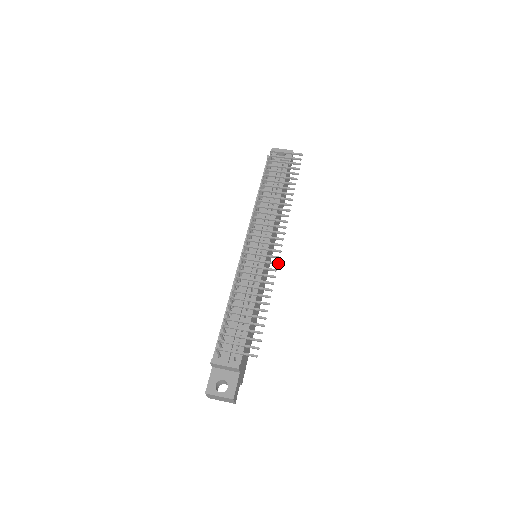
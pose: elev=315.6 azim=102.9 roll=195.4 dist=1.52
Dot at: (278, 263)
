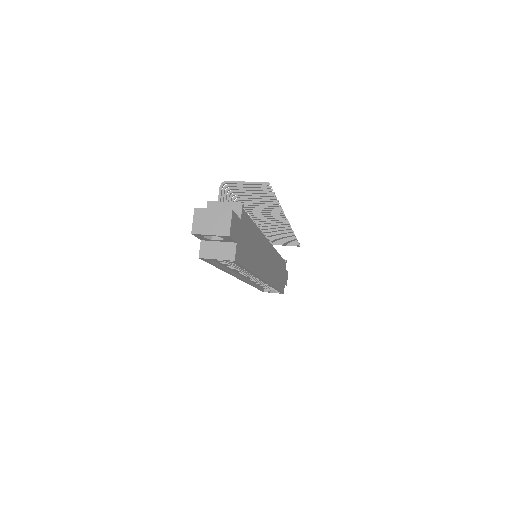
Dot at: occluded
